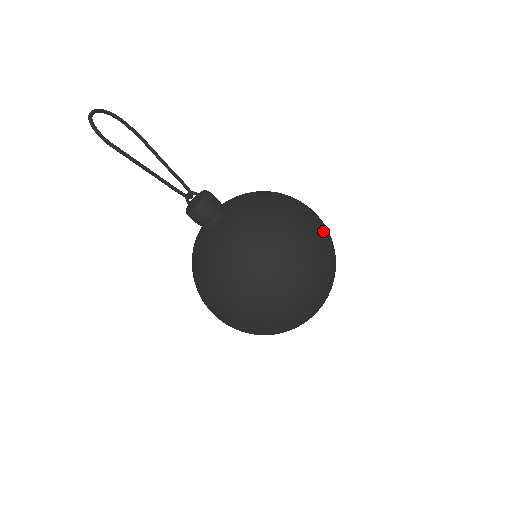
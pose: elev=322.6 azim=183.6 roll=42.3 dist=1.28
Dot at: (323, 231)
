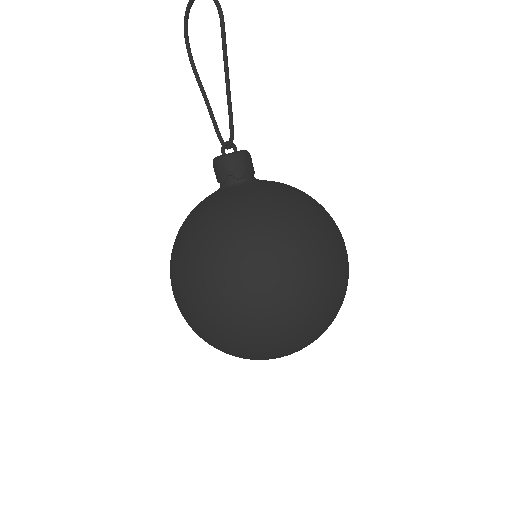
Dot at: occluded
